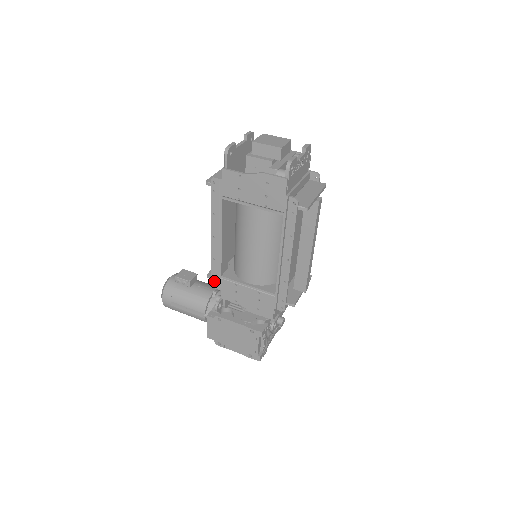
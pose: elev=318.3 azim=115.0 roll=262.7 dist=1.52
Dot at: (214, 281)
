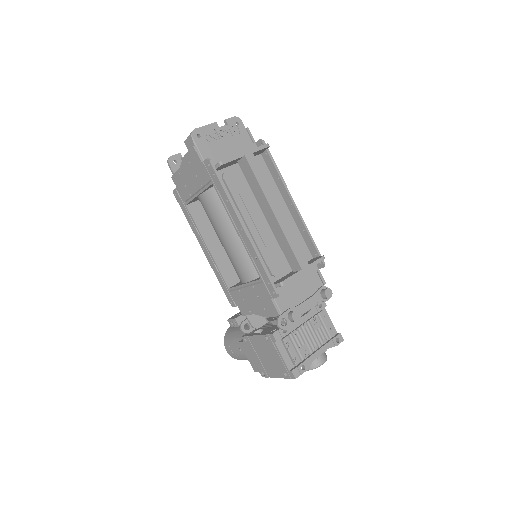
Dot at: (229, 299)
